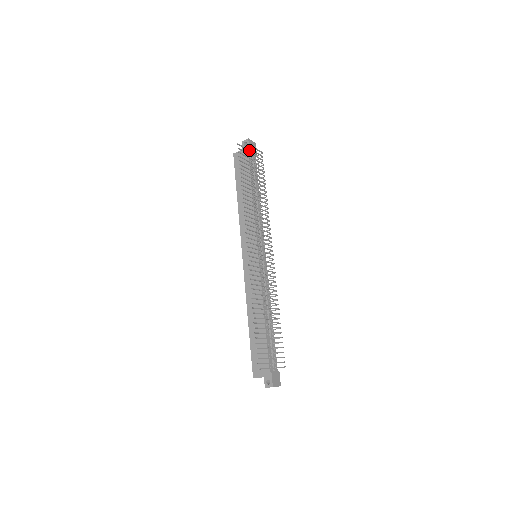
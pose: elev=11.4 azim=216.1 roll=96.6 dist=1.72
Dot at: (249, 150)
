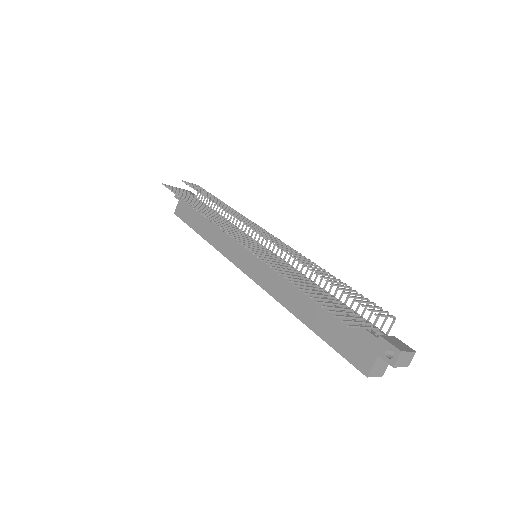
Dot at: (182, 189)
